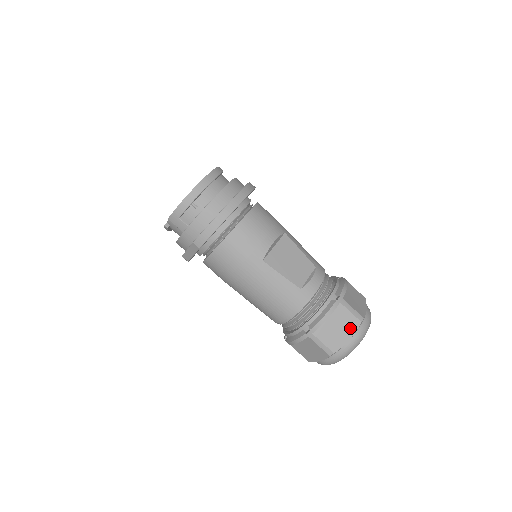
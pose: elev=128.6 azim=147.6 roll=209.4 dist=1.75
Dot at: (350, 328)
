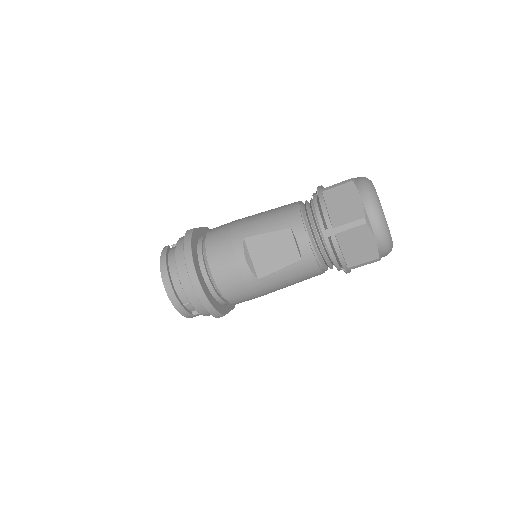
Dot at: (365, 236)
